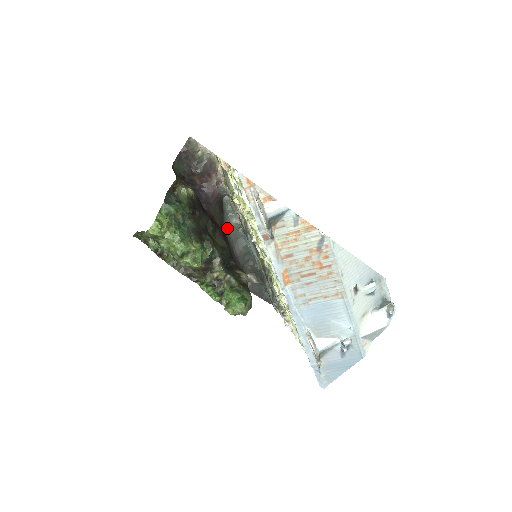
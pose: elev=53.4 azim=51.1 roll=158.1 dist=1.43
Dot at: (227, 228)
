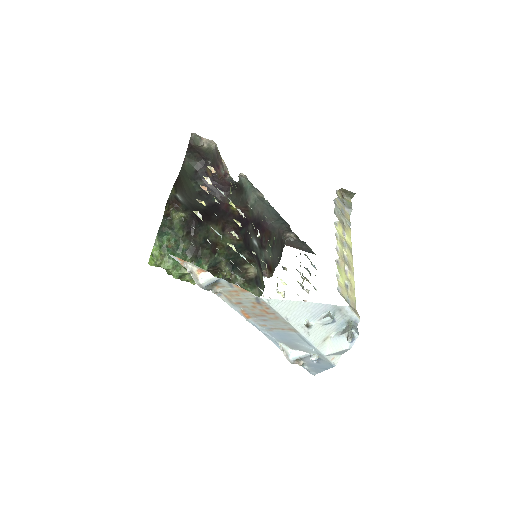
Dot at: (252, 203)
